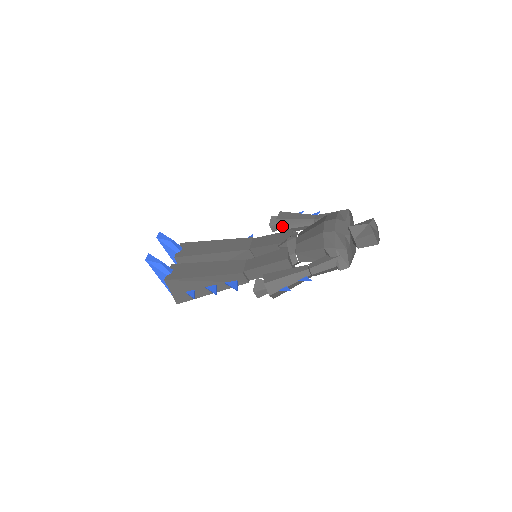
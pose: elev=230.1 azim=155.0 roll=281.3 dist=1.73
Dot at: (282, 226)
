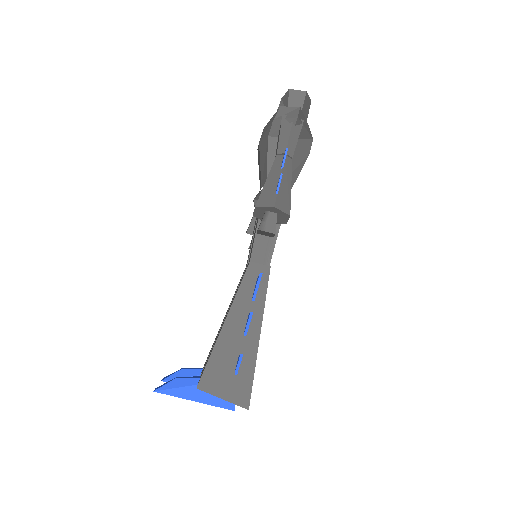
Dot at: occluded
